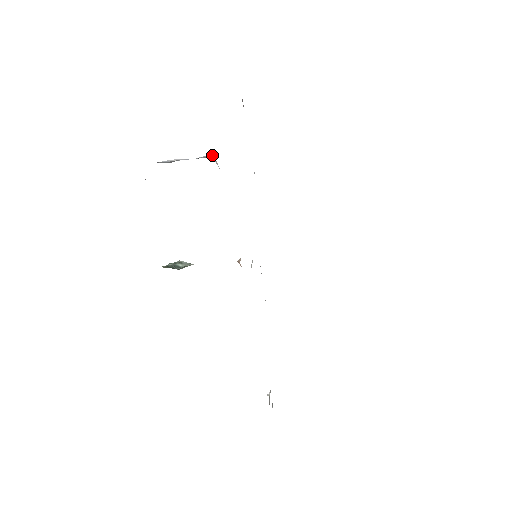
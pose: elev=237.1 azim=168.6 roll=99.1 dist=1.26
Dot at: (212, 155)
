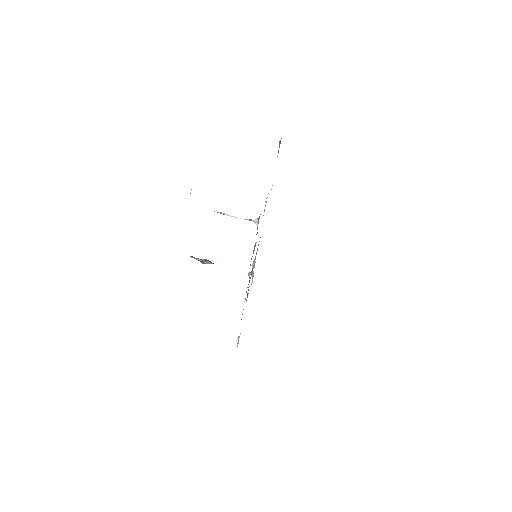
Dot at: (256, 221)
